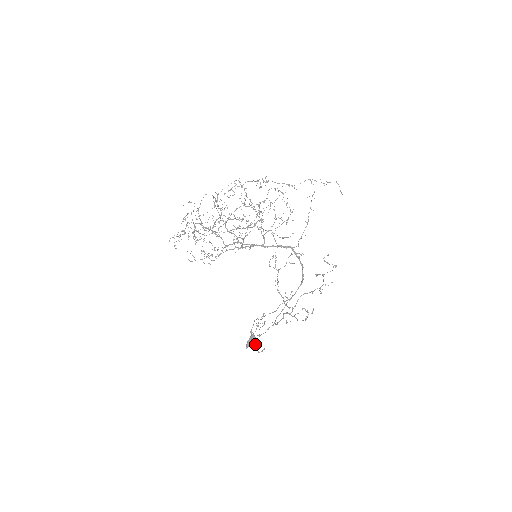
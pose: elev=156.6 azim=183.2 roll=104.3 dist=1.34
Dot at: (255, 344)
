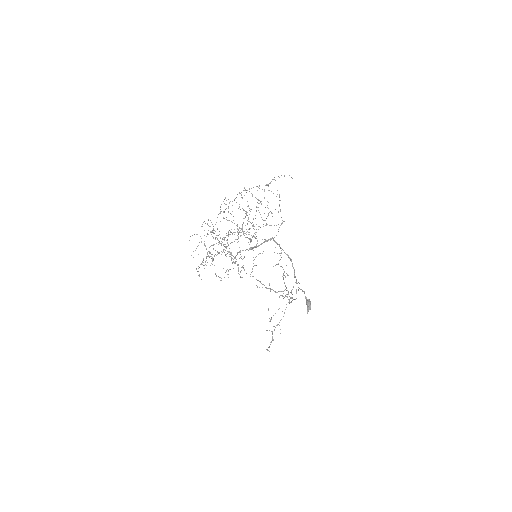
Dot at: occluded
